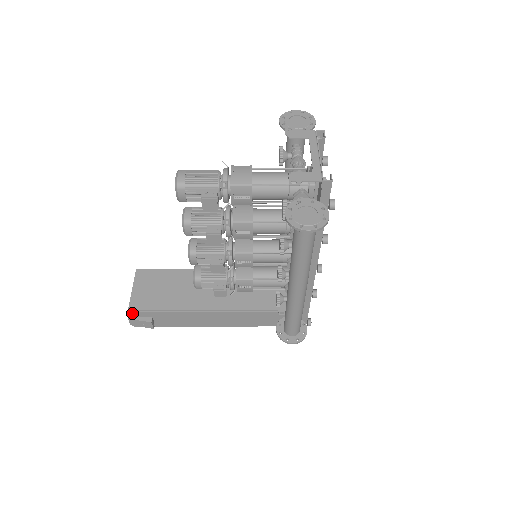
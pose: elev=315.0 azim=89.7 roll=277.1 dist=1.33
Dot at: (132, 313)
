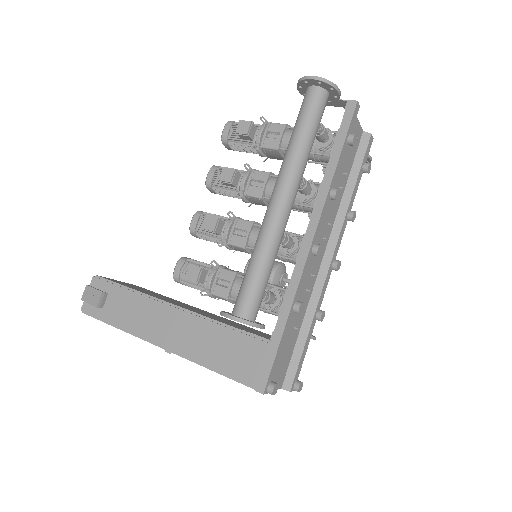
Dot at: (96, 280)
